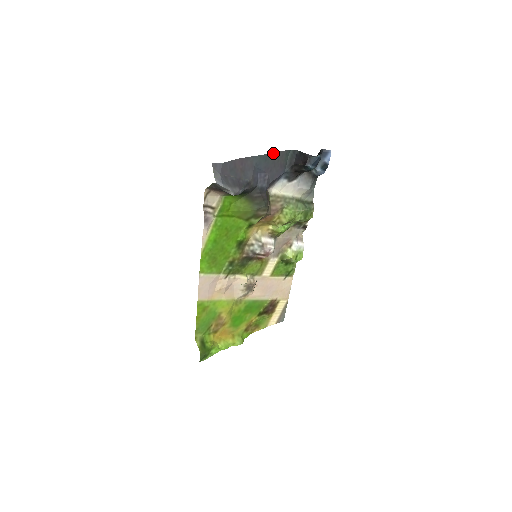
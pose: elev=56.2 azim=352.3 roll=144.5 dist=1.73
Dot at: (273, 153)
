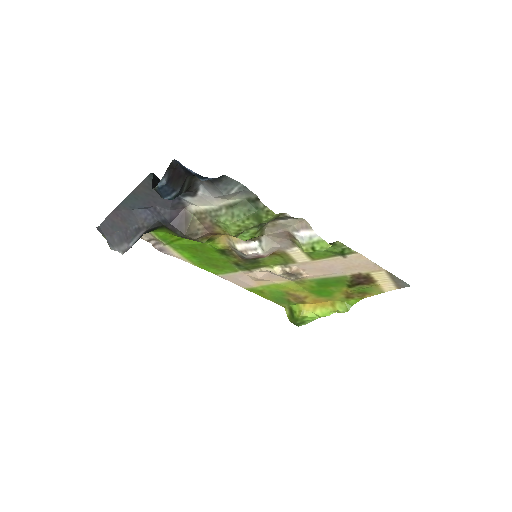
Dot at: (136, 188)
